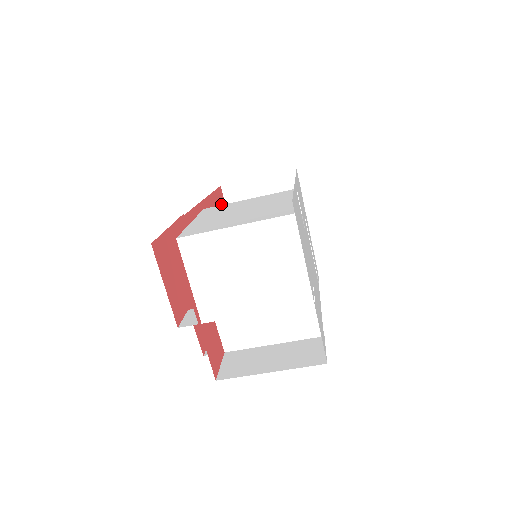
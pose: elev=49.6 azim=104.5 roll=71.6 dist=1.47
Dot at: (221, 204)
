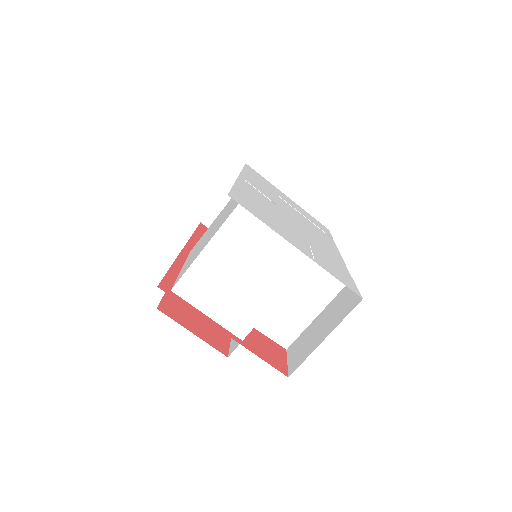
Dot at: occluded
